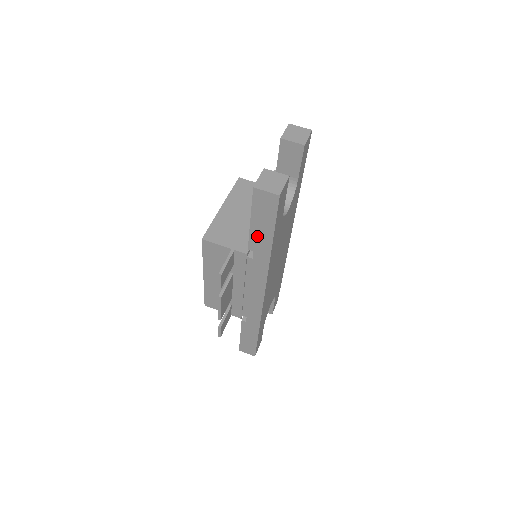
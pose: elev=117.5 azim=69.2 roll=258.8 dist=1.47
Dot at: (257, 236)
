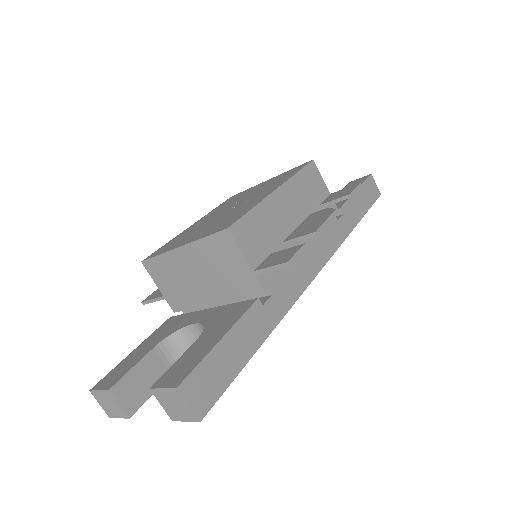
Dot at: occluded
